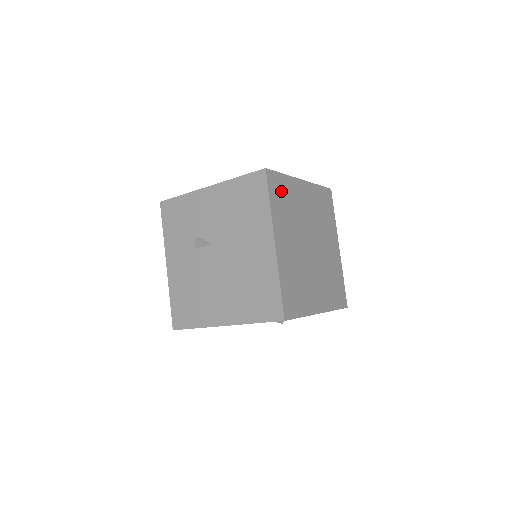
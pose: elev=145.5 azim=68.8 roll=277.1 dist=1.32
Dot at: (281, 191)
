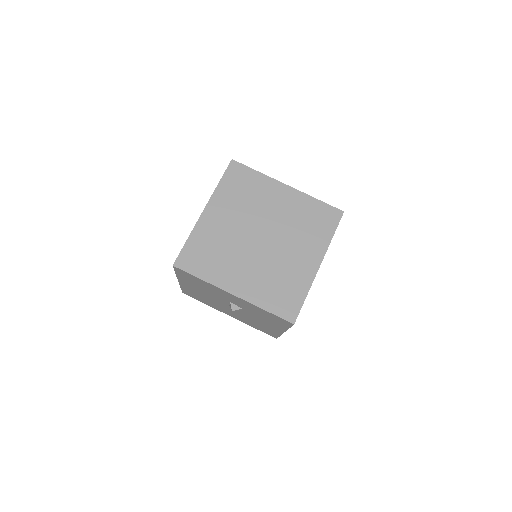
Dot at: (243, 181)
